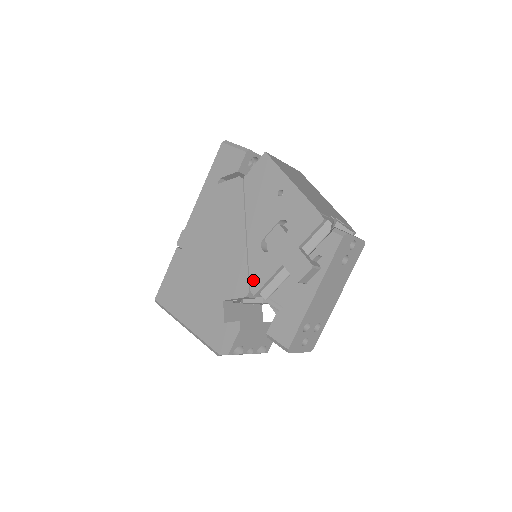
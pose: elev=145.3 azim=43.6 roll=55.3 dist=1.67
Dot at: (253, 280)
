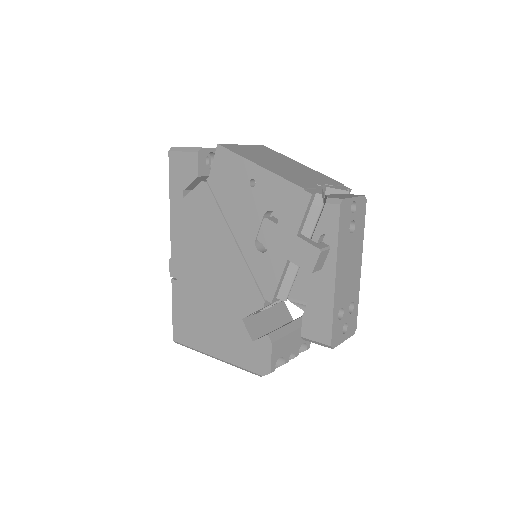
Dot at: (263, 287)
